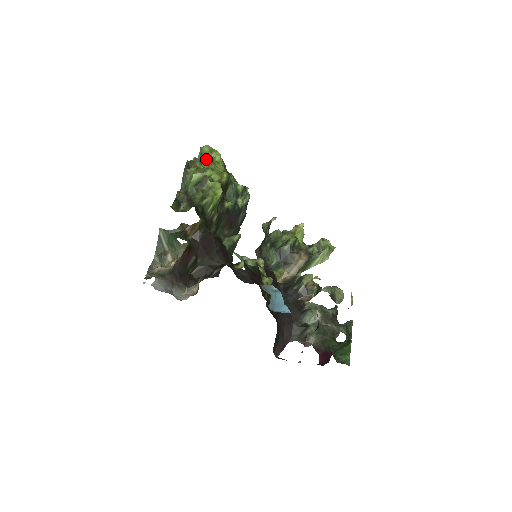
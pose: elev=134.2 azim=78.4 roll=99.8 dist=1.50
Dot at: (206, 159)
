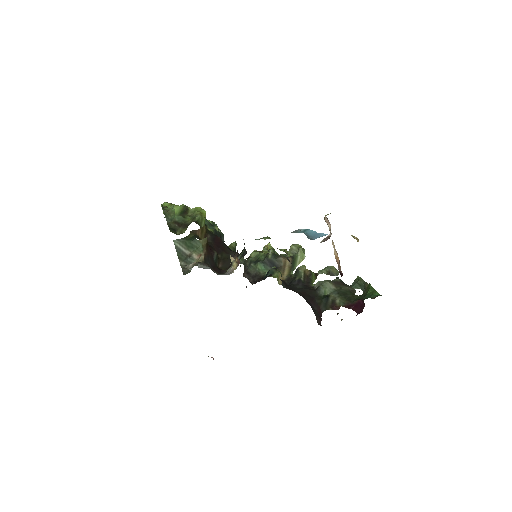
Dot at: occluded
